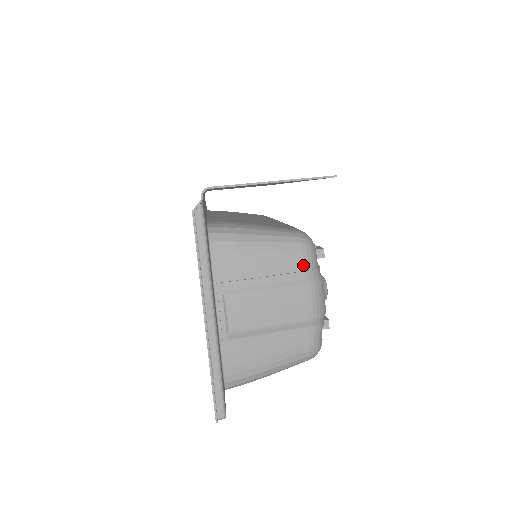
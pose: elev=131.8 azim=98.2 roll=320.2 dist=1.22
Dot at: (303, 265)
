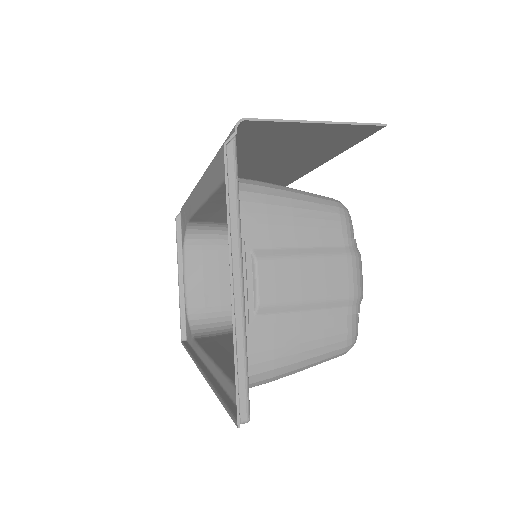
Dot at: (342, 231)
